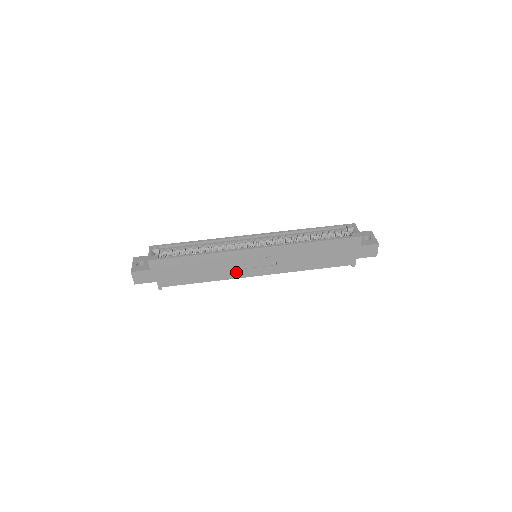
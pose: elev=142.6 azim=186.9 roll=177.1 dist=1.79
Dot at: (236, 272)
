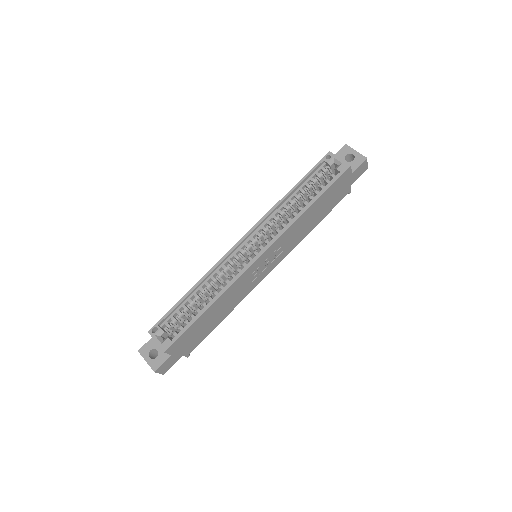
Dot at: (250, 287)
